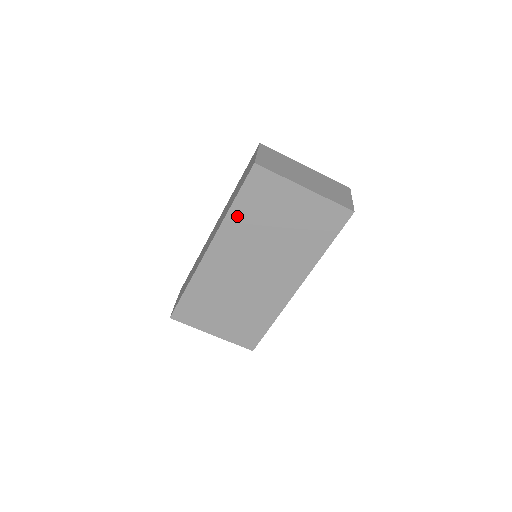
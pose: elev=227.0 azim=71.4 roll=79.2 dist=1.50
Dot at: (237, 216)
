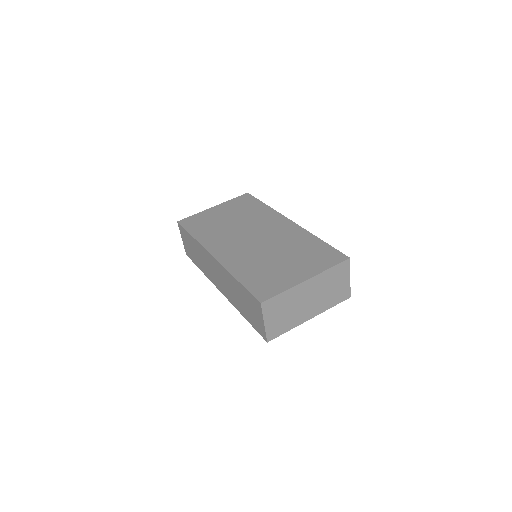
Dot at: occluded
